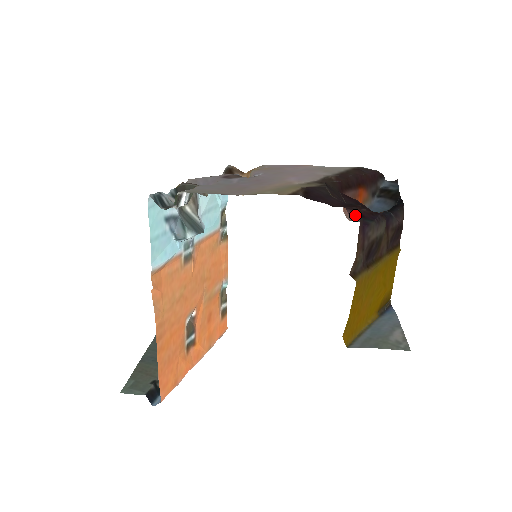
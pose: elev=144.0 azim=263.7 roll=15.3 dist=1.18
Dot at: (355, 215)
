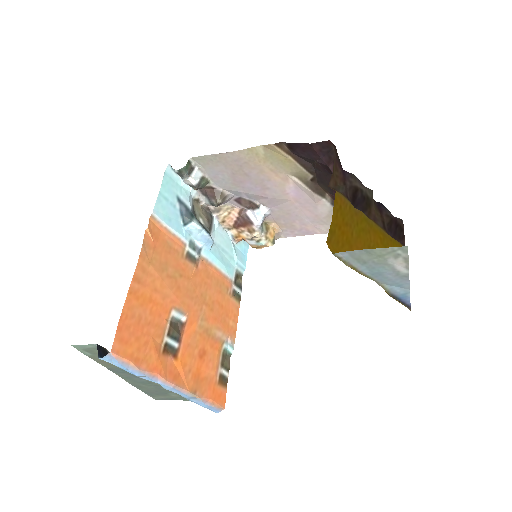
Dot at: occluded
